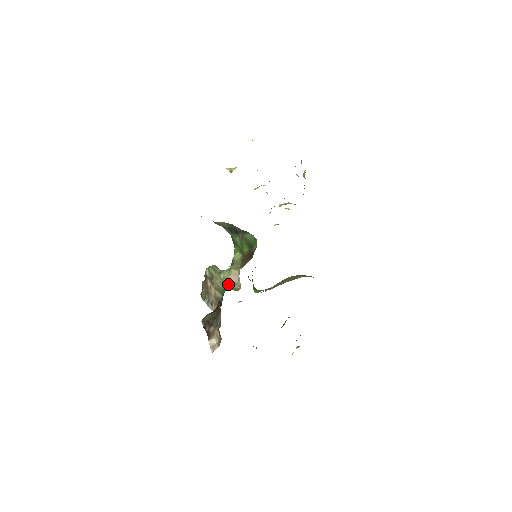
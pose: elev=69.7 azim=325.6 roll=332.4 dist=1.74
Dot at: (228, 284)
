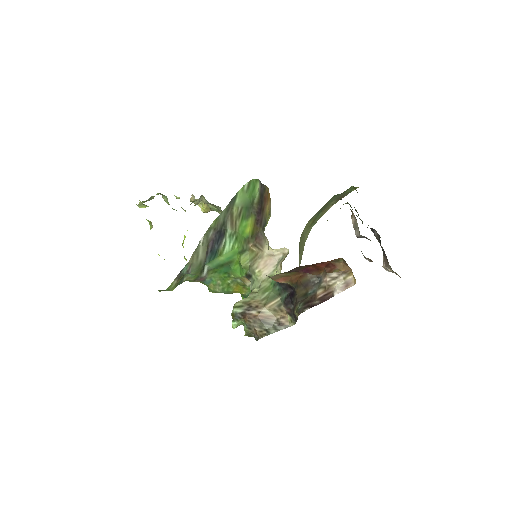
Dot at: (271, 279)
